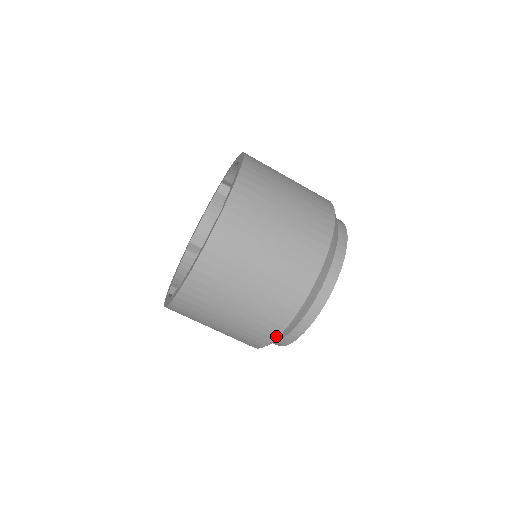
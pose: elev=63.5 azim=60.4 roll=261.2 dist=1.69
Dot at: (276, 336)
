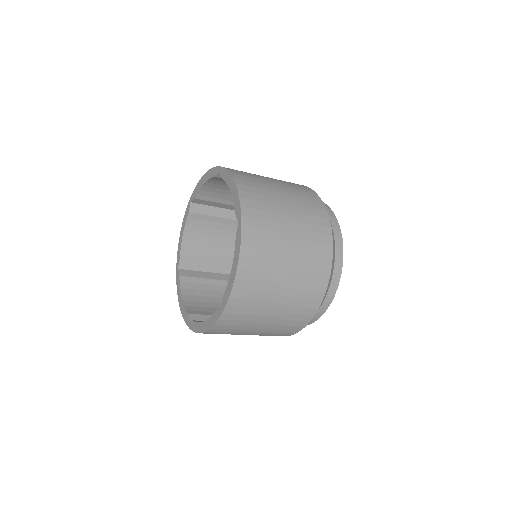
Dot at: occluded
